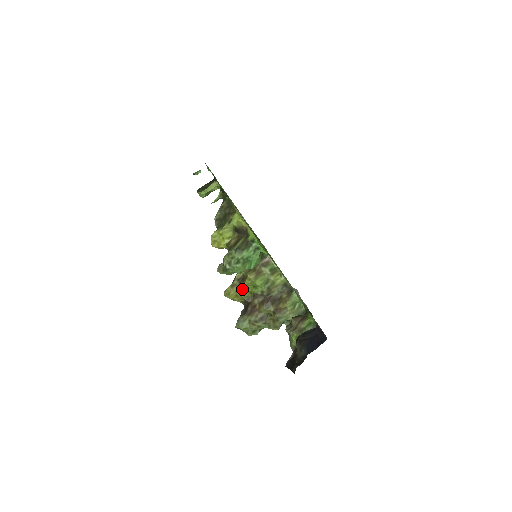
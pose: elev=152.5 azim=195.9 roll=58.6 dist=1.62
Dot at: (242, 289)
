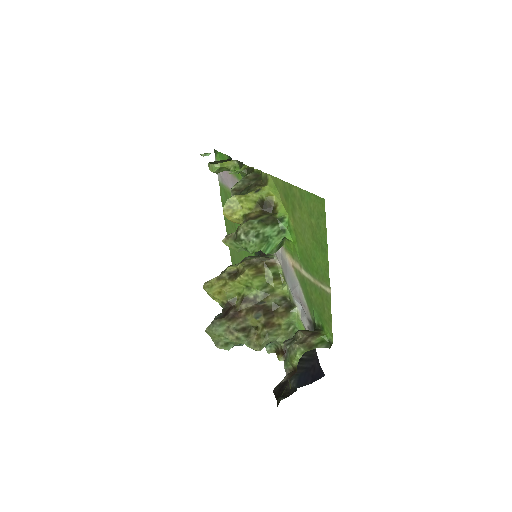
Dot at: (231, 285)
